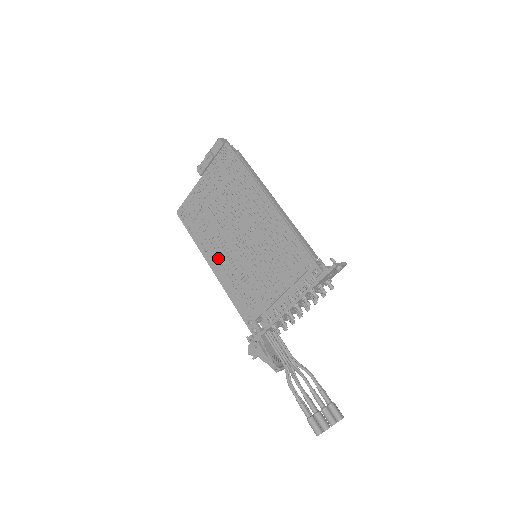
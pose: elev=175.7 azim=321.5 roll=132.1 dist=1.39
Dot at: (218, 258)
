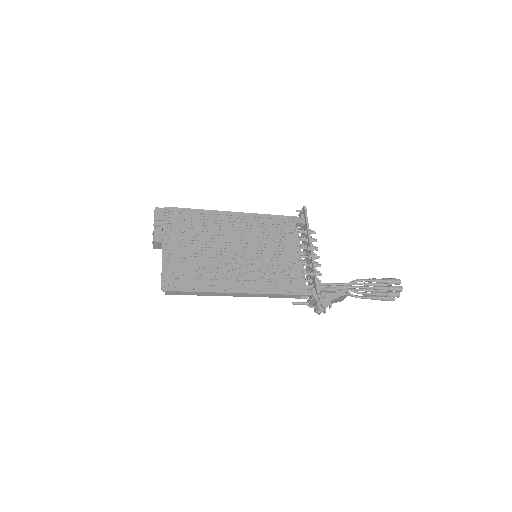
Dot at: (236, 279)
